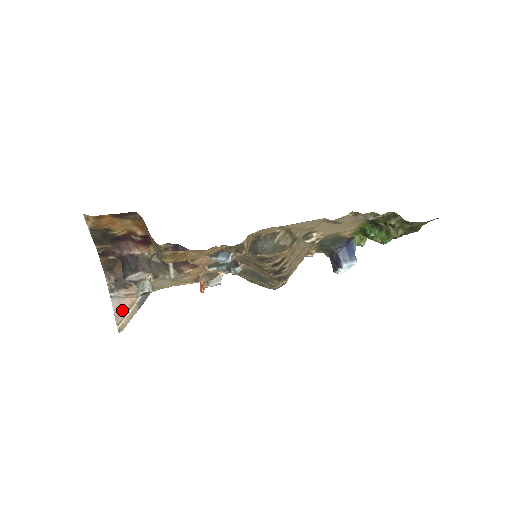
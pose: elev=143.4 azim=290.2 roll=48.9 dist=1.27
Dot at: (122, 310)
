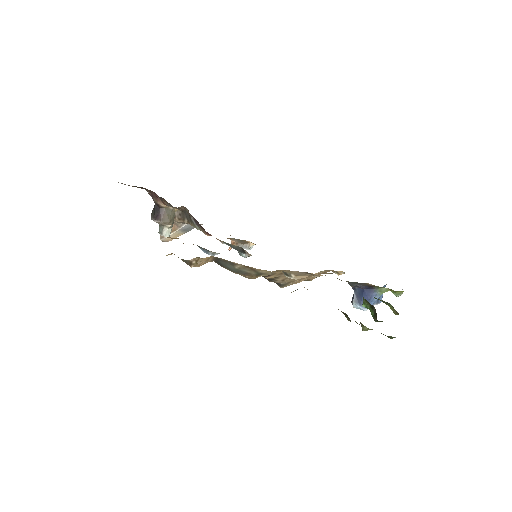
Dot at: occluded
